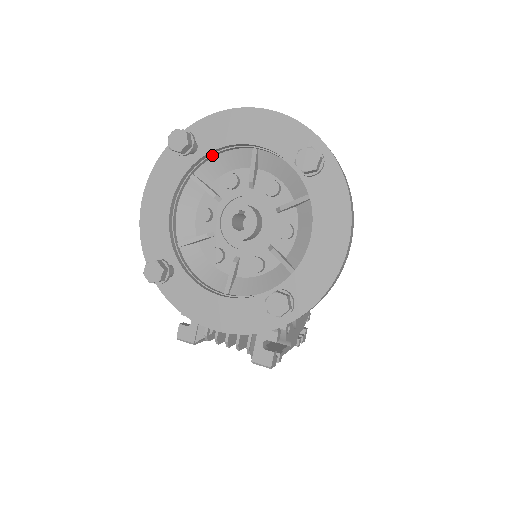
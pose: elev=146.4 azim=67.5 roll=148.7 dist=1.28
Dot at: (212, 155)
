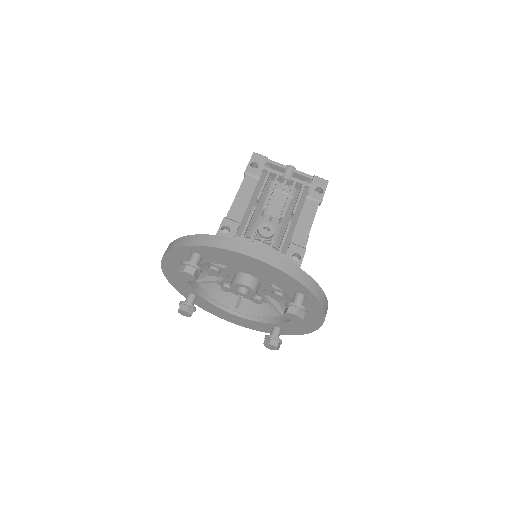
Dot at: occluded
